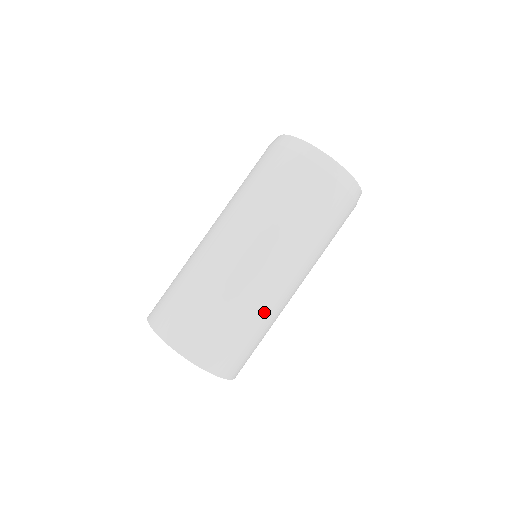
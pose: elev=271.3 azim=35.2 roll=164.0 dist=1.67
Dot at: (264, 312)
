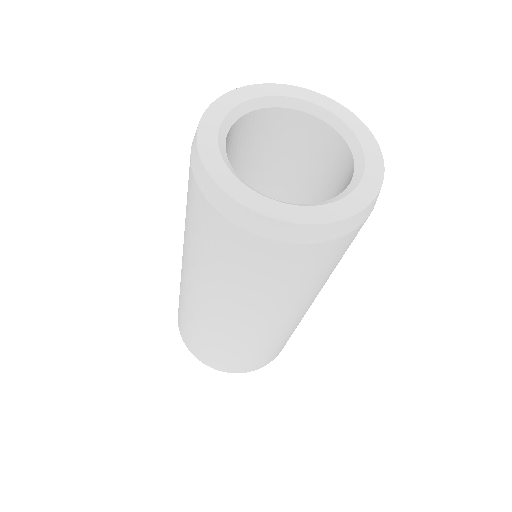
Dot at: (228, 339)
